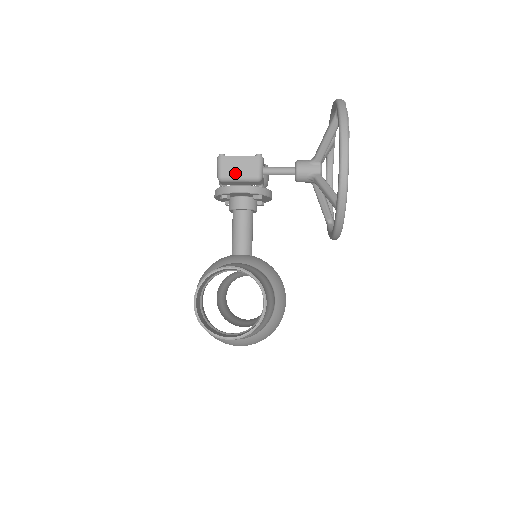
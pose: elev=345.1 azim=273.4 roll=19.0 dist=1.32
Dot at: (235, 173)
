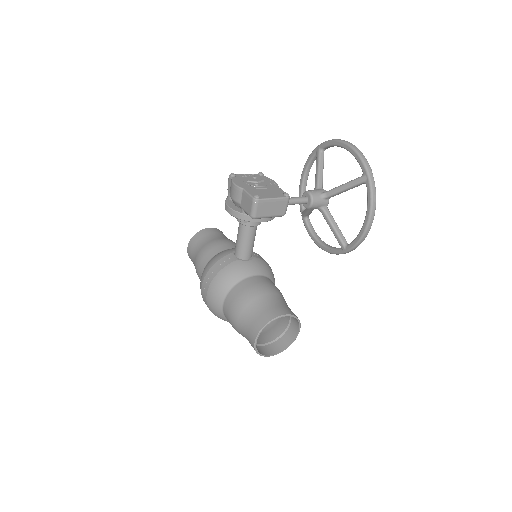
Dot at: (267, 213)
